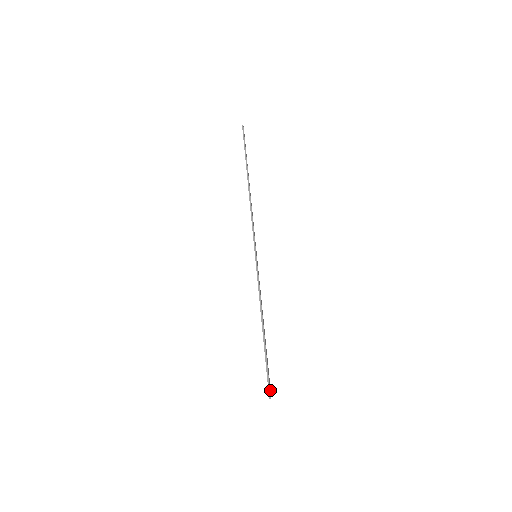
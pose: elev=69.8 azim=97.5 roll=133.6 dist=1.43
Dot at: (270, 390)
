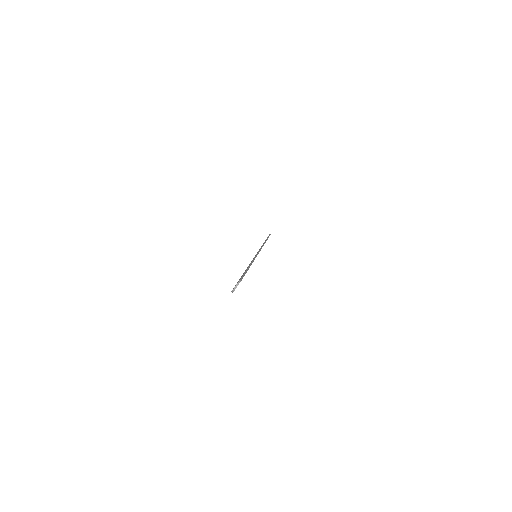
Dot at: occluded
